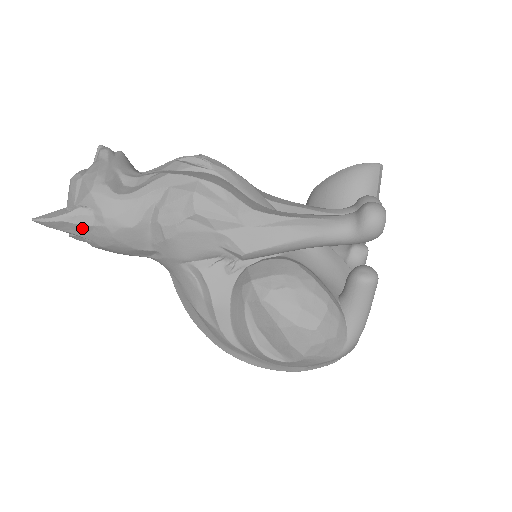
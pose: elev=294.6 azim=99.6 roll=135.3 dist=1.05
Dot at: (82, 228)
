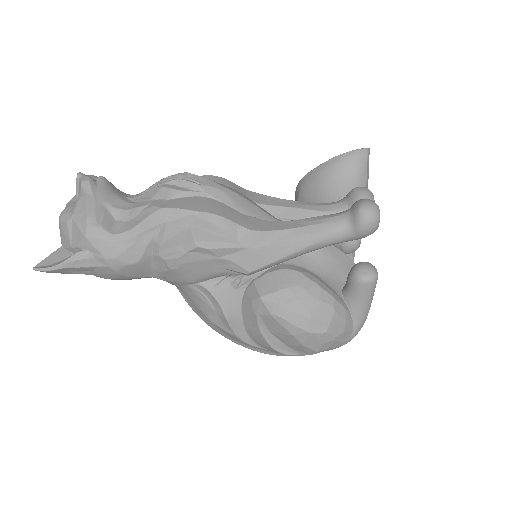
Dot at: (85, 269)
